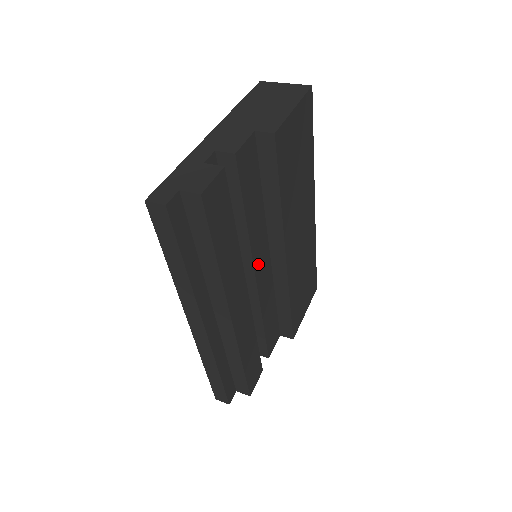
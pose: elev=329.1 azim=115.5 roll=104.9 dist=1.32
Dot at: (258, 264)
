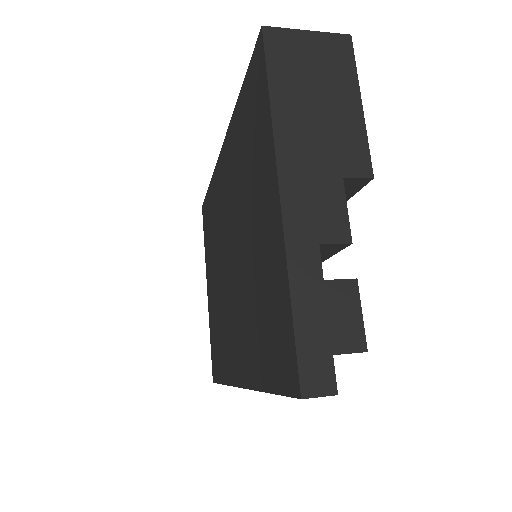
Dot at: occluded
